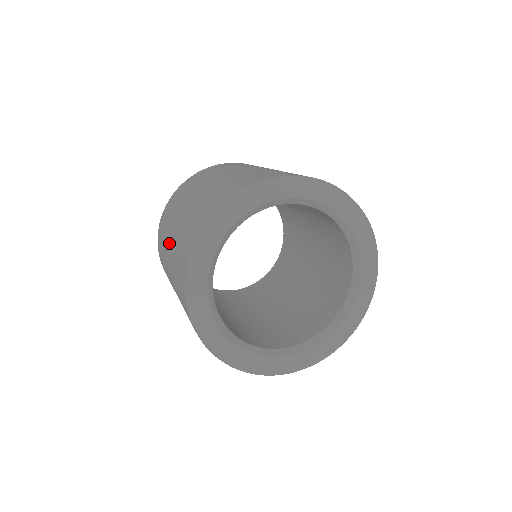
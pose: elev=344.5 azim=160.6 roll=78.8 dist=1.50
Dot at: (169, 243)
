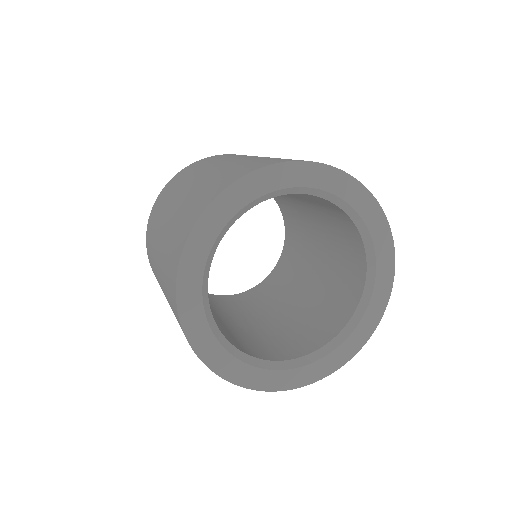
Dot at: occluded
